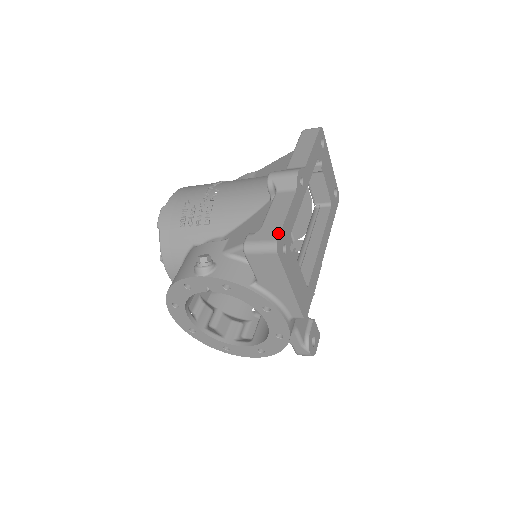
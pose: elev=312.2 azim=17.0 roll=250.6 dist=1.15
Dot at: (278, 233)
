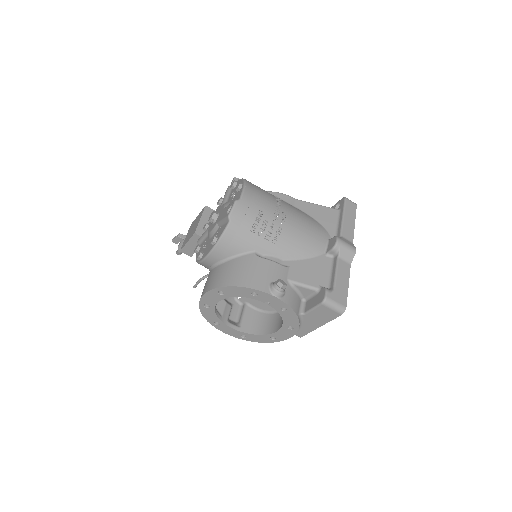
Dot at: (346, 301)
